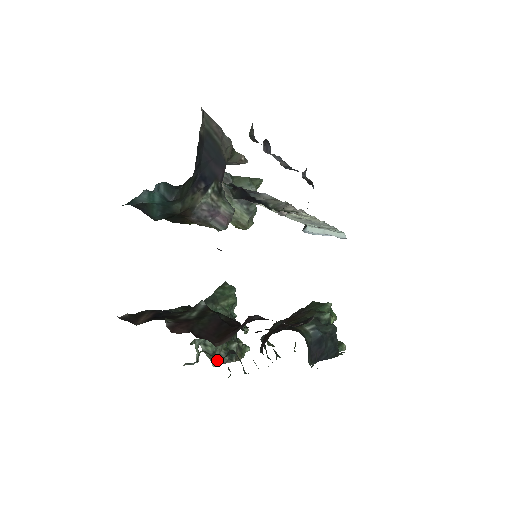
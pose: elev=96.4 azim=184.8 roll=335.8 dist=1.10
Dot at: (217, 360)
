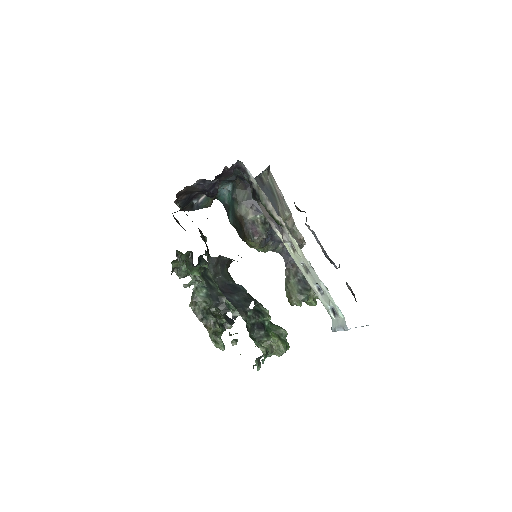
Dot at: (194, 304)
